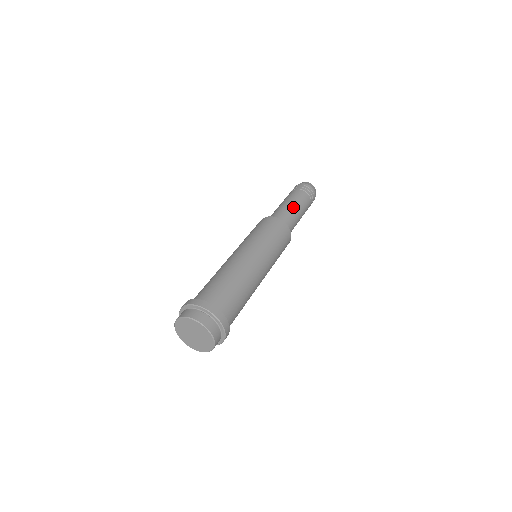
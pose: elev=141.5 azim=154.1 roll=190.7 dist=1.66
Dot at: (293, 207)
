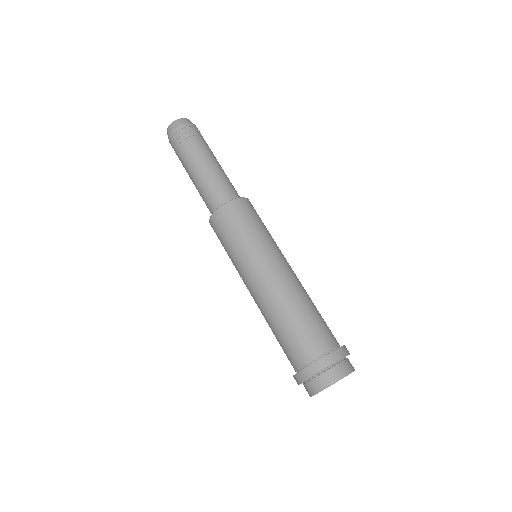
Dot at: (221, 169)
